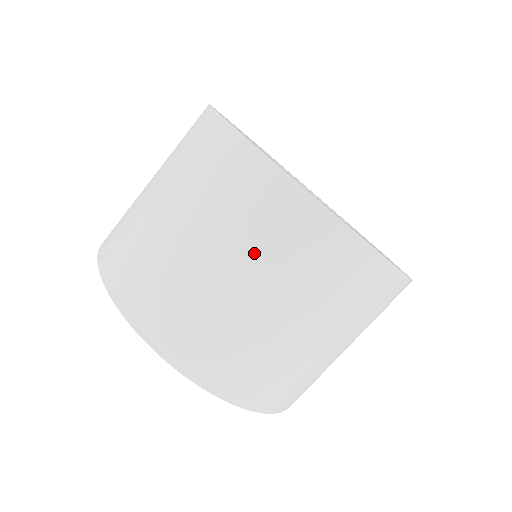
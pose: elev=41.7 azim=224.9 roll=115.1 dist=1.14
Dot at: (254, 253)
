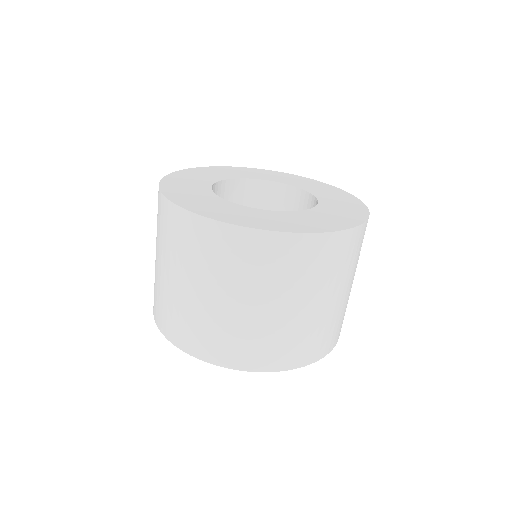
Dot at: (227, 278)
